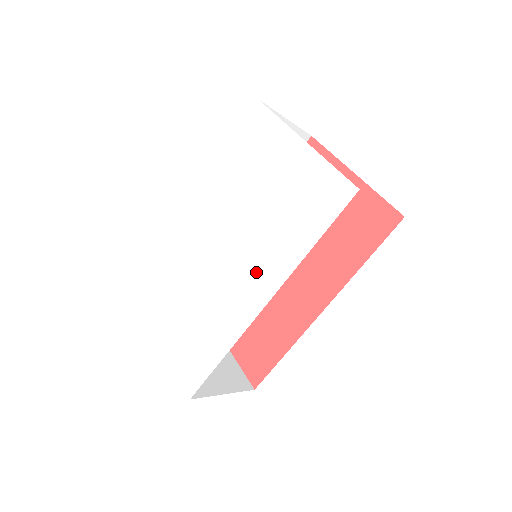
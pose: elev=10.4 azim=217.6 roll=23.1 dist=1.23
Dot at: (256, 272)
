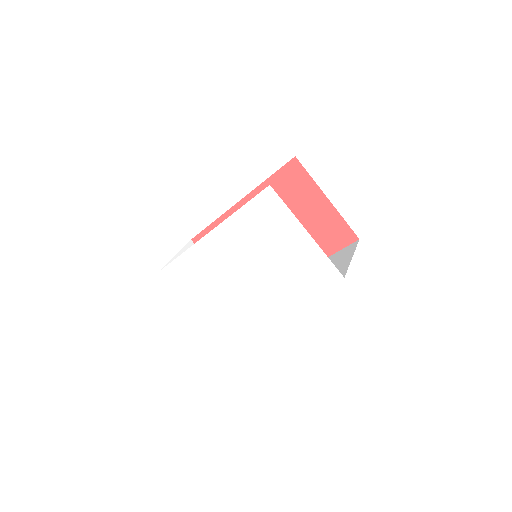
Dot at: (269, 295)
